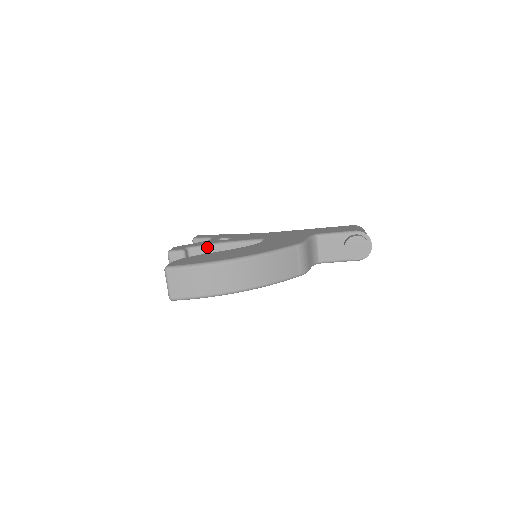
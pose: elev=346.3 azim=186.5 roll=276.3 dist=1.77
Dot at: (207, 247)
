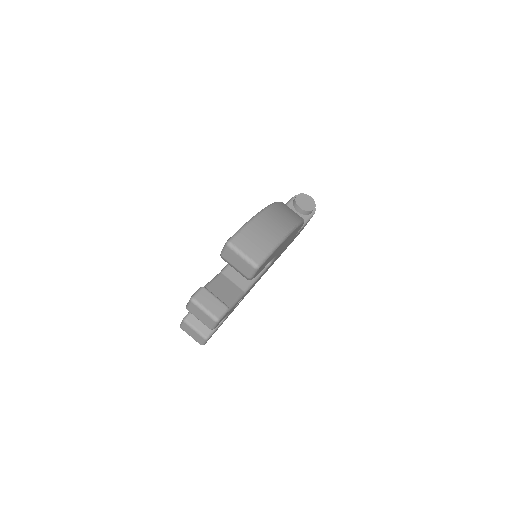
Dot at: (214, 280)
